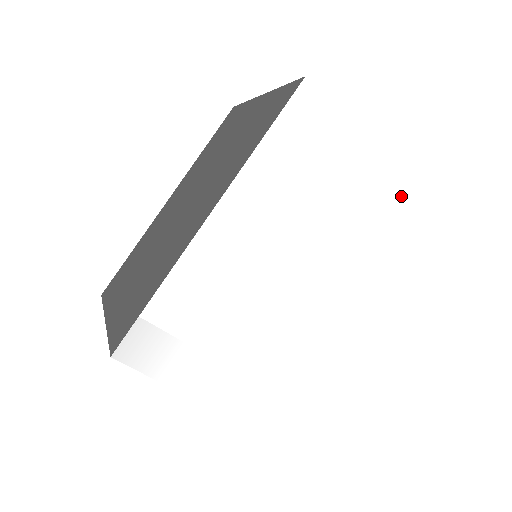
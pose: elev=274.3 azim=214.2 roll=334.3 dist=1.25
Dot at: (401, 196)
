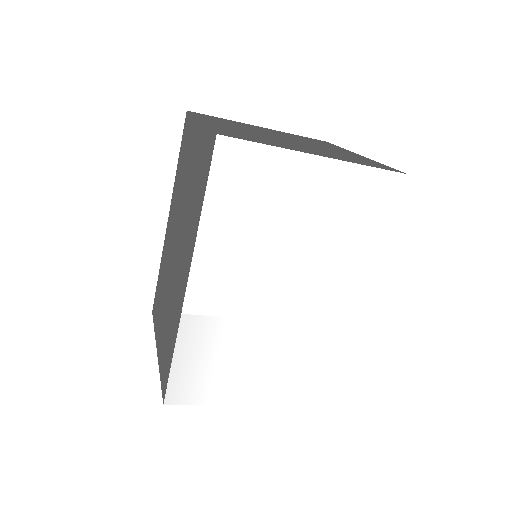
Dot at: (360, 184)
